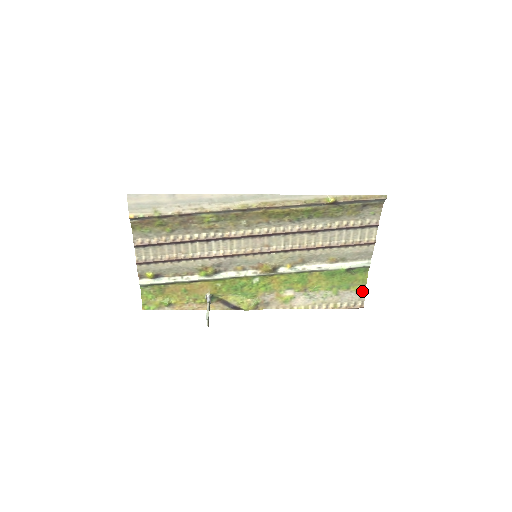
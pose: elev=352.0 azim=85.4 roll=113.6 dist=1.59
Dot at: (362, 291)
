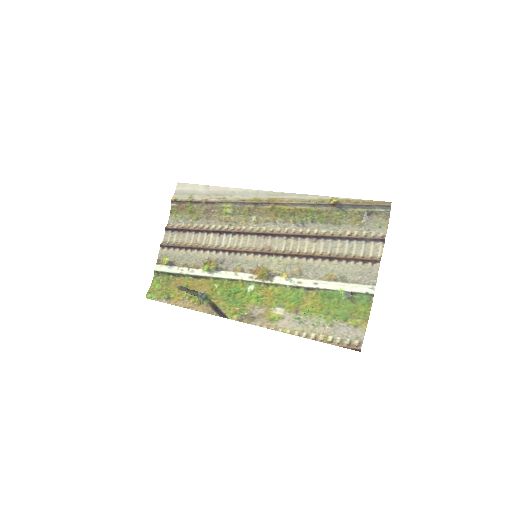
Dot at: (362, 328)
